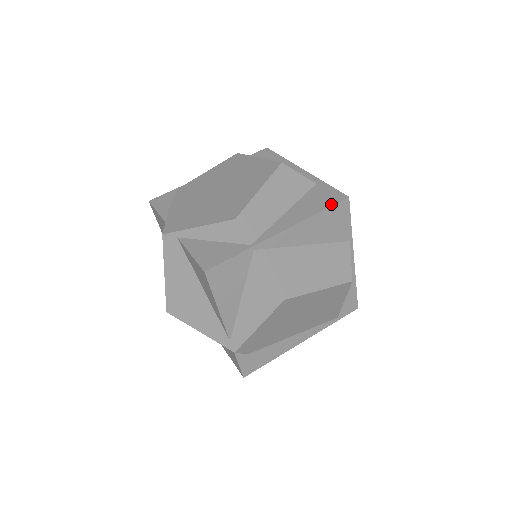
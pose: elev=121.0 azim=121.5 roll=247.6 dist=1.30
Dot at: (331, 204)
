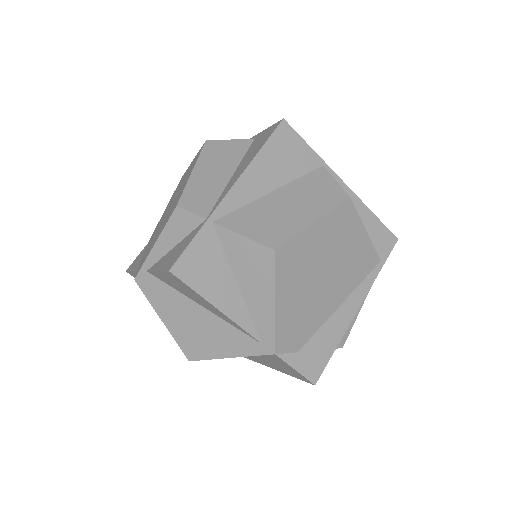
Dot at: (269, 136)
